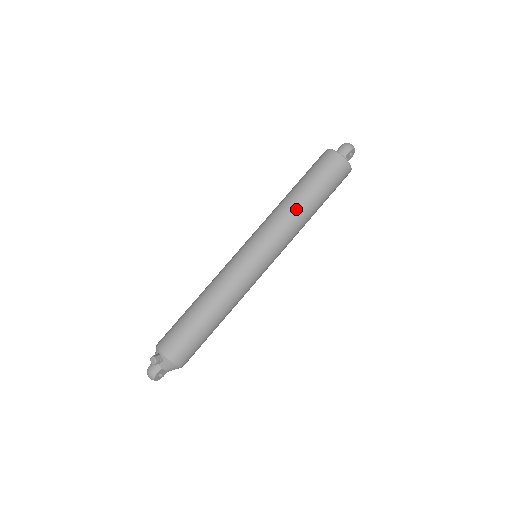
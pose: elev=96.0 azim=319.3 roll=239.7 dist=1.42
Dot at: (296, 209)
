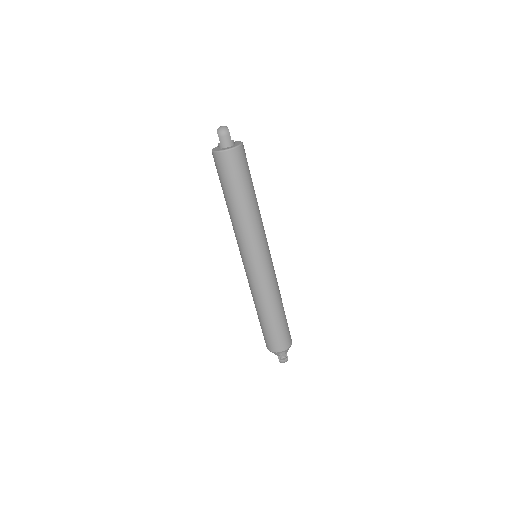
Dot at: (252, 212)
